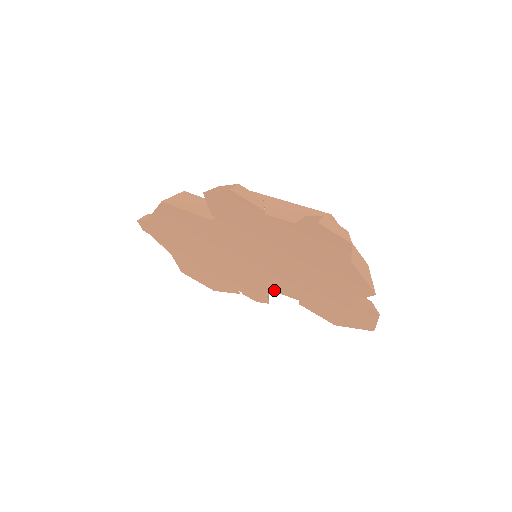
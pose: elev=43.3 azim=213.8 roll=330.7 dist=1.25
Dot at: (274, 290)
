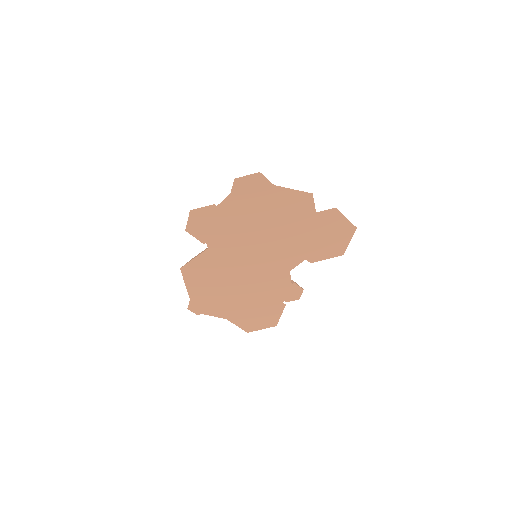
Dot at: (289, 269)
